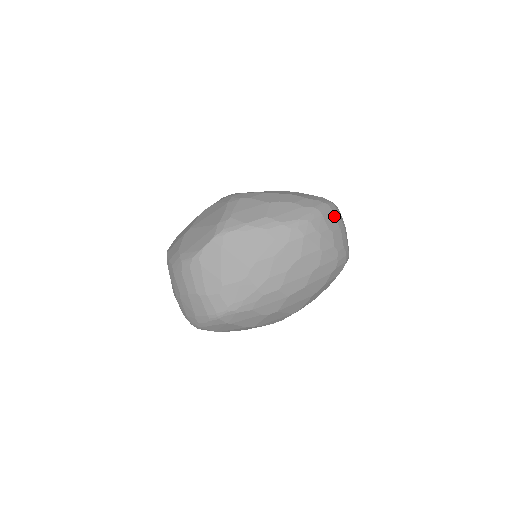
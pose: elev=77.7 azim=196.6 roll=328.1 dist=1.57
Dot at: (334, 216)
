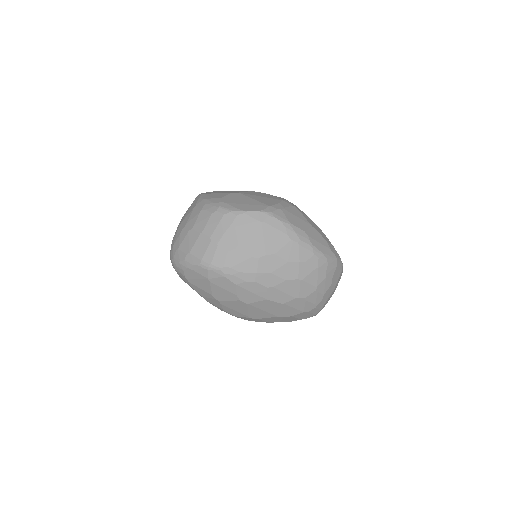
Dot at: (339, 276)
